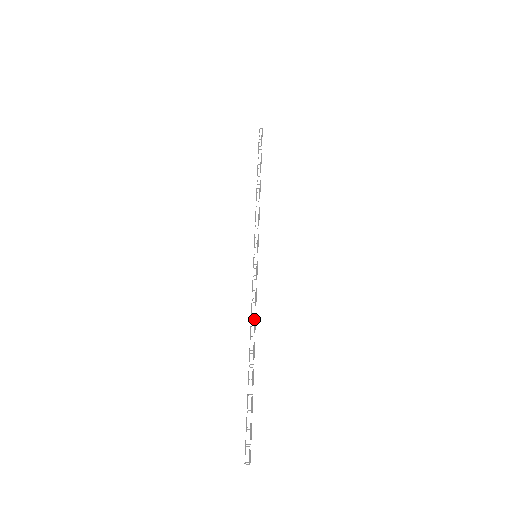
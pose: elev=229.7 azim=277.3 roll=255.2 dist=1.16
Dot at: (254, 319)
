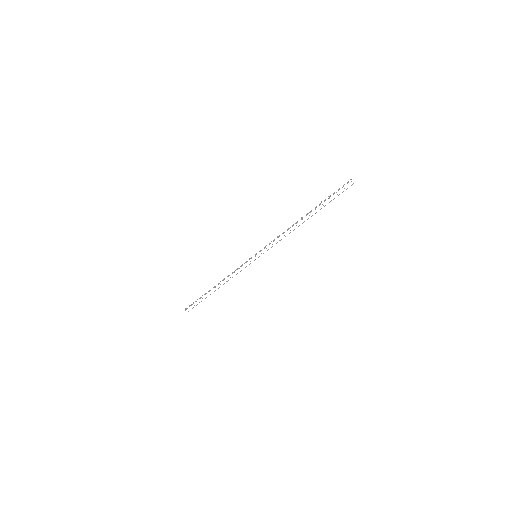
Dot at: (229, 275)
